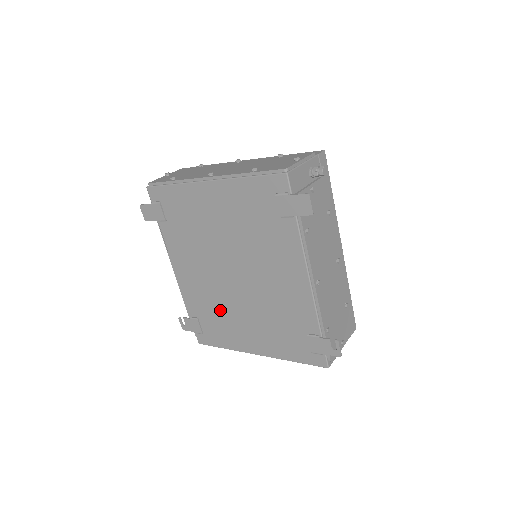
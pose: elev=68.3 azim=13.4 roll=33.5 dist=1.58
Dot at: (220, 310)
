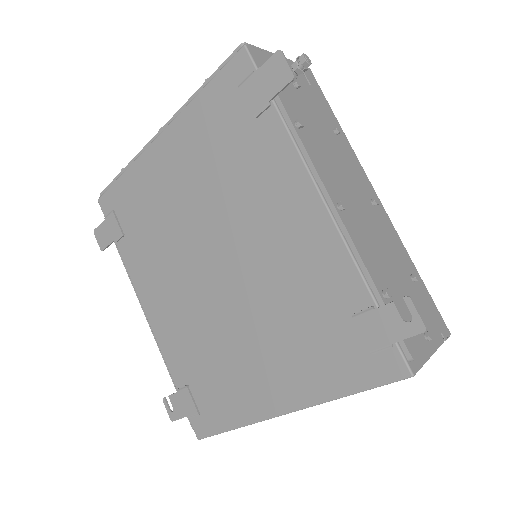
Dot at: (213, 350)
